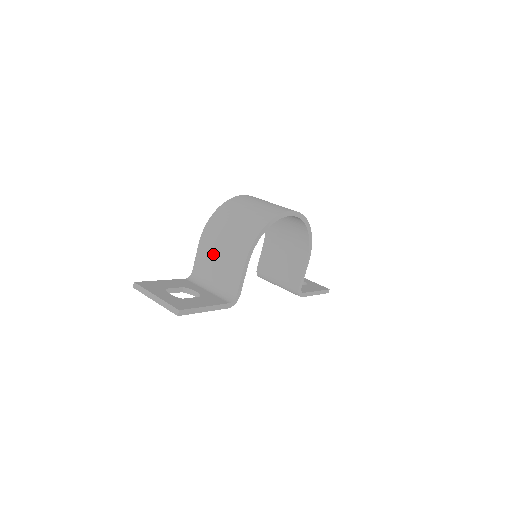
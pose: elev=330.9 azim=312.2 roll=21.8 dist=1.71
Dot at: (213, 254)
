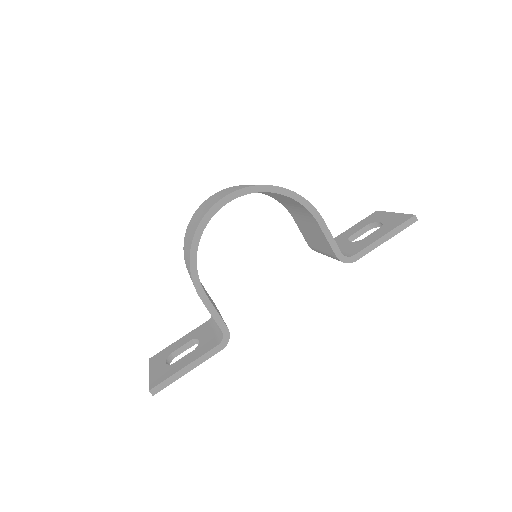
Dot at: occluded
